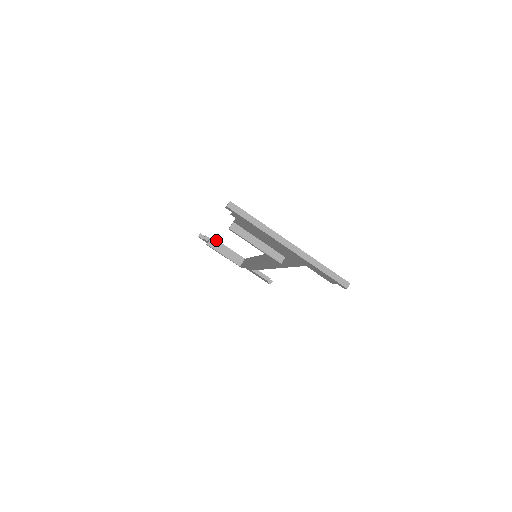
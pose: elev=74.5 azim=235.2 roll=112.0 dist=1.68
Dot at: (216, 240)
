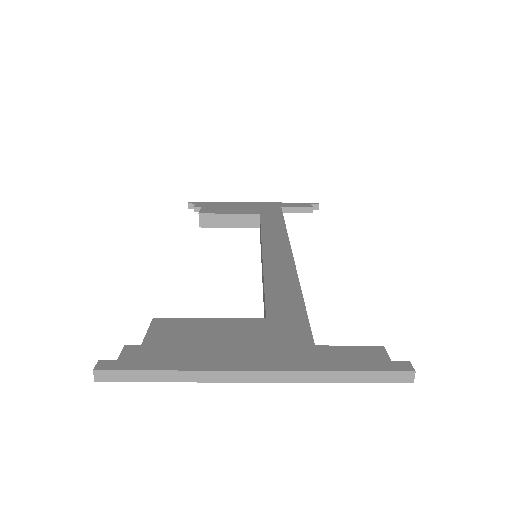
Dot at: (207, 214)
